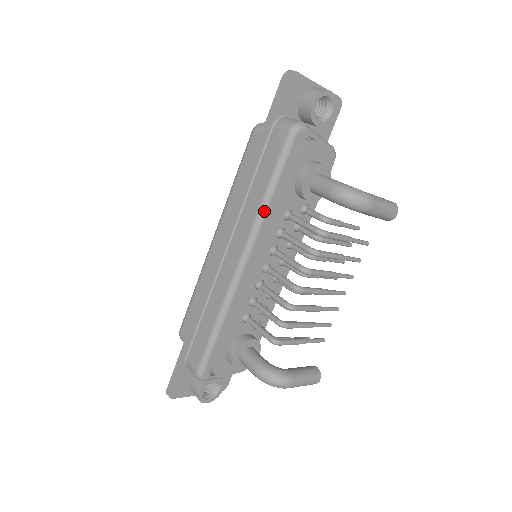
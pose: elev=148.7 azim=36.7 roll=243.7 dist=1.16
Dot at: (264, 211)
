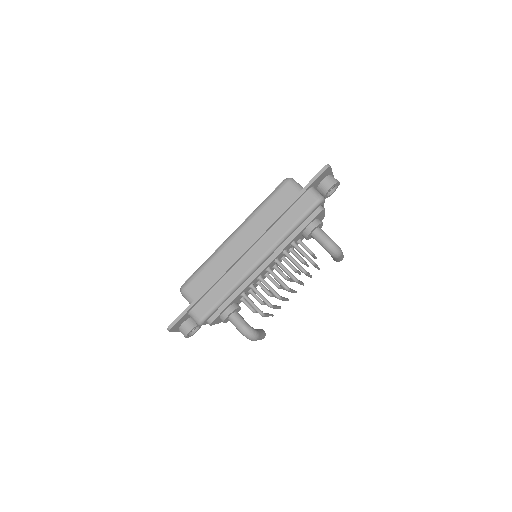
Dot at: (285, 238)
